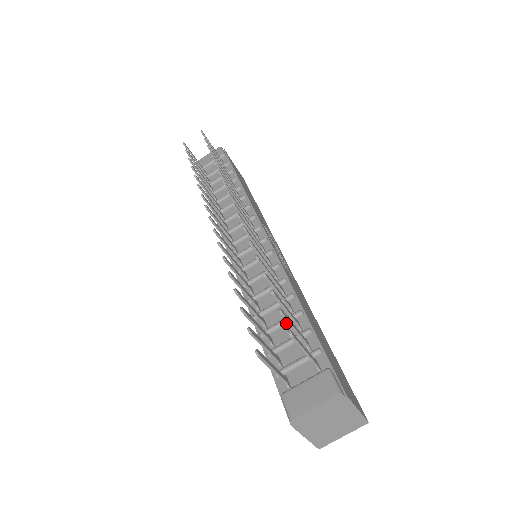
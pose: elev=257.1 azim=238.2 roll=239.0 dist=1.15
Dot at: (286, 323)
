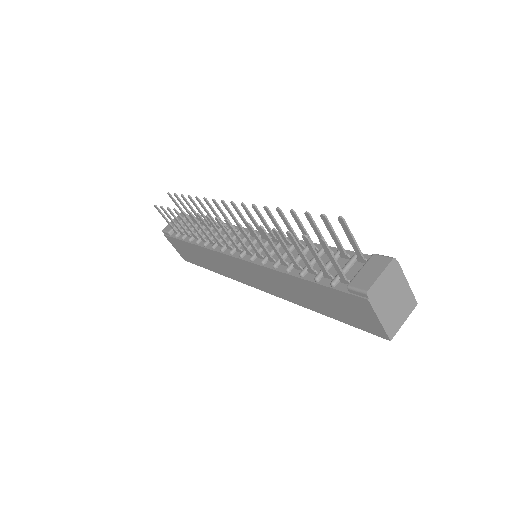
Dot at: occluded
